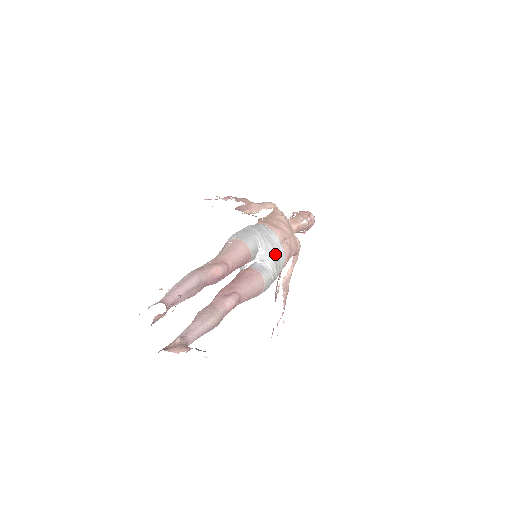
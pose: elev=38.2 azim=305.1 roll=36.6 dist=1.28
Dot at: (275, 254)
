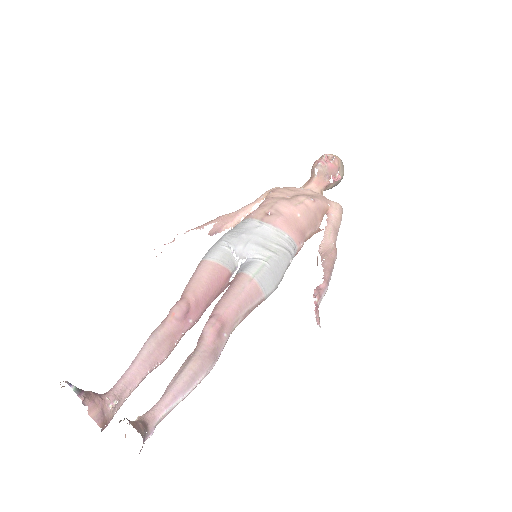
Dot at: (255, 238)
